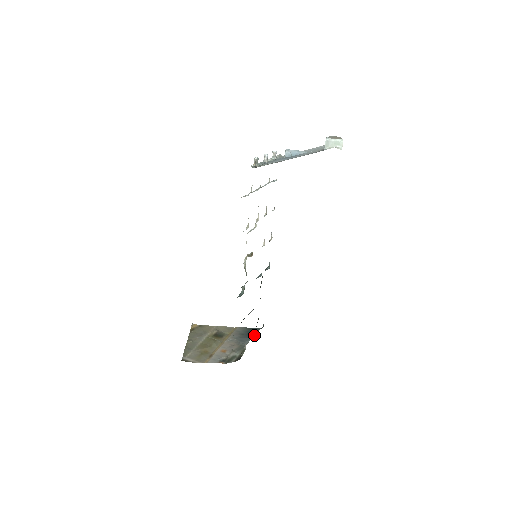
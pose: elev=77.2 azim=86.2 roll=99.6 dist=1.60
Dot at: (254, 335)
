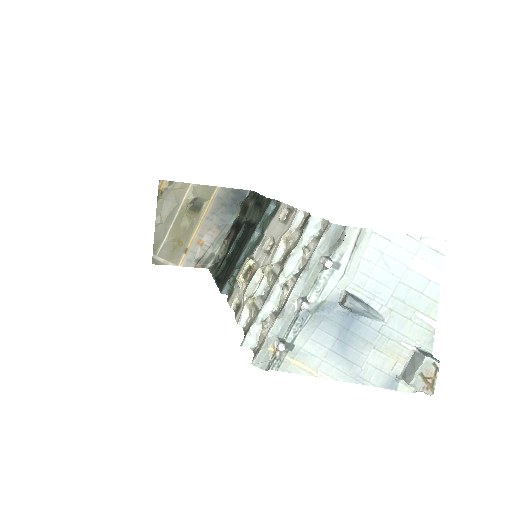
Dot at: (239, 211)
